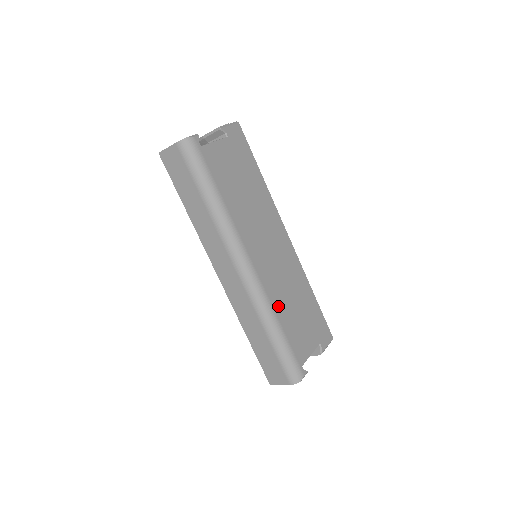
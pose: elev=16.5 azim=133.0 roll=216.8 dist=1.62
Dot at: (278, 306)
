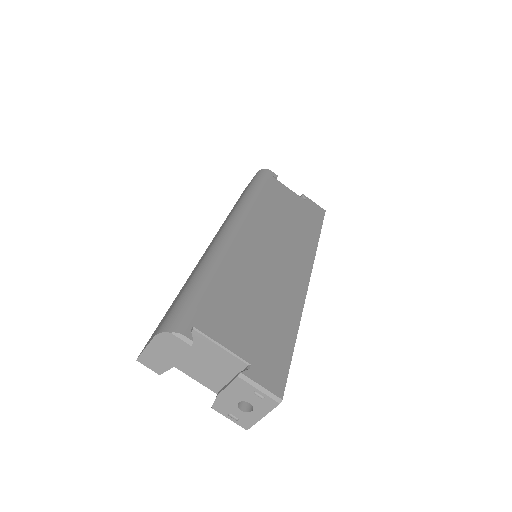
Dot at: (231, 269)
